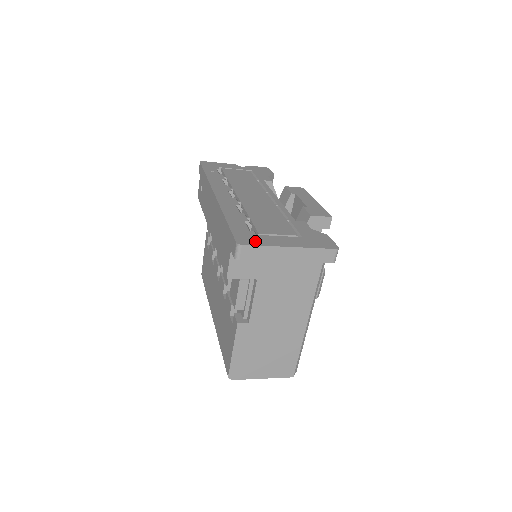
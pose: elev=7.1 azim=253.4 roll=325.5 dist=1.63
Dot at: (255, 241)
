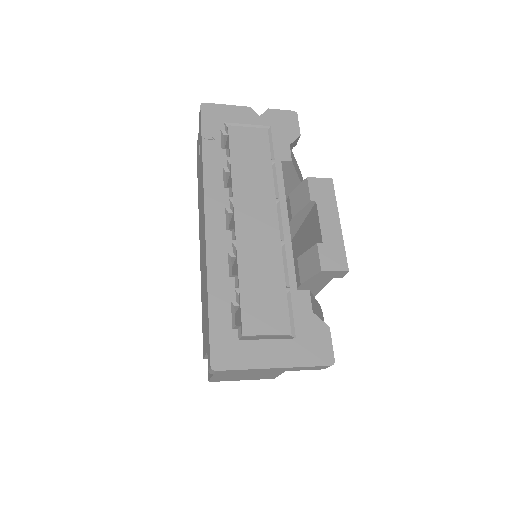
Dot at: (234, 359)
